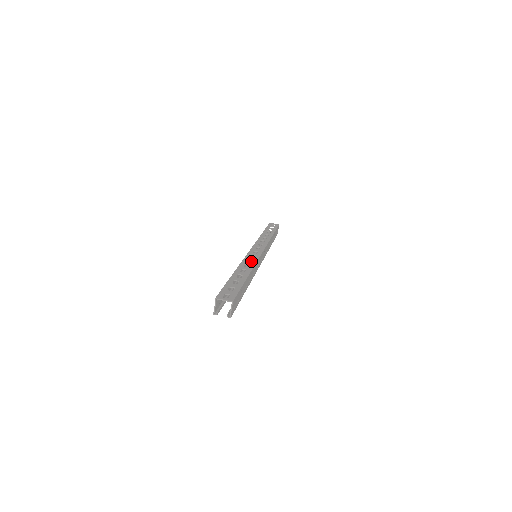
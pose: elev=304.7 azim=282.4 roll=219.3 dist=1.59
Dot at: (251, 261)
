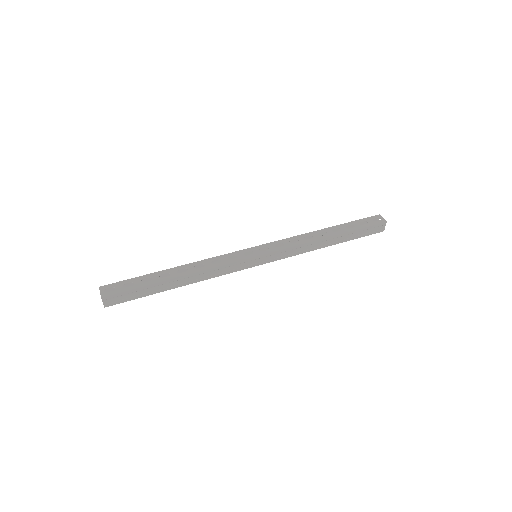
Dot at: occluded
